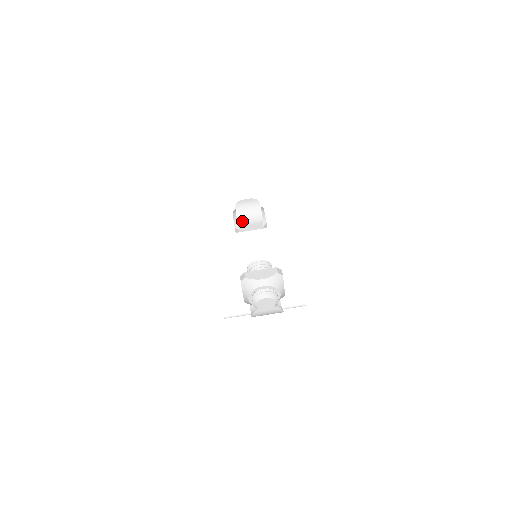
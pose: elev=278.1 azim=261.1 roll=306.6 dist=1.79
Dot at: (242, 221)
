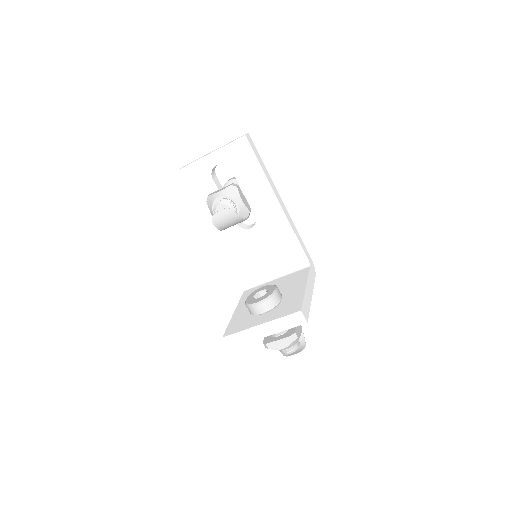
Dot at: (226, 228)
